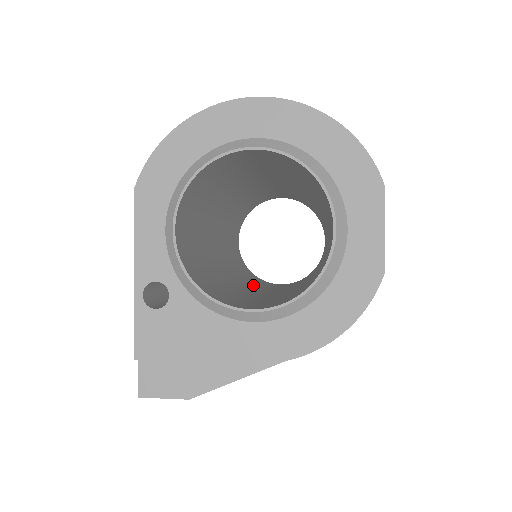
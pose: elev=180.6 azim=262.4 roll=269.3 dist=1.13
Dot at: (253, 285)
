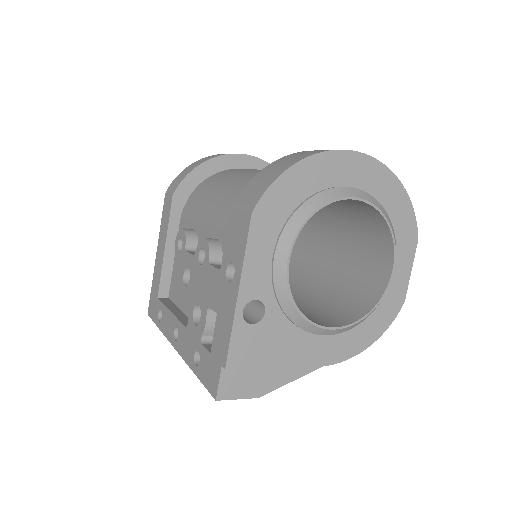
Dot at: occluded
